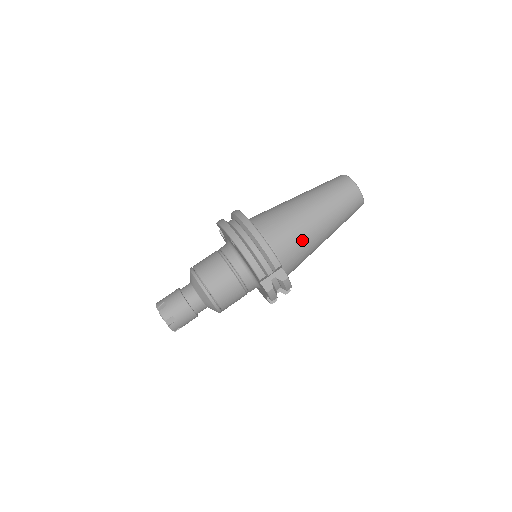
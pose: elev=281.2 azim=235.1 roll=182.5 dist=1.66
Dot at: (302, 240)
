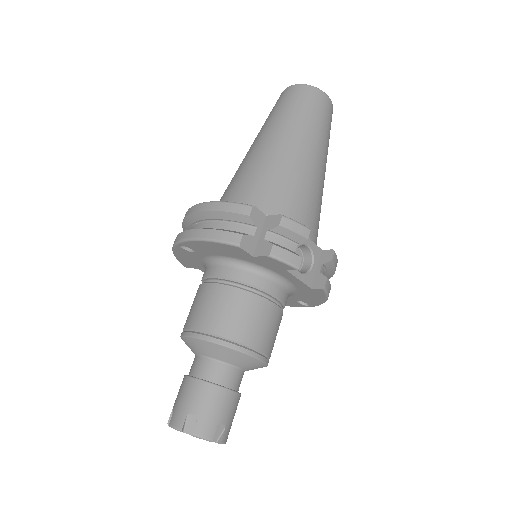
Dot at: (273, 173)
